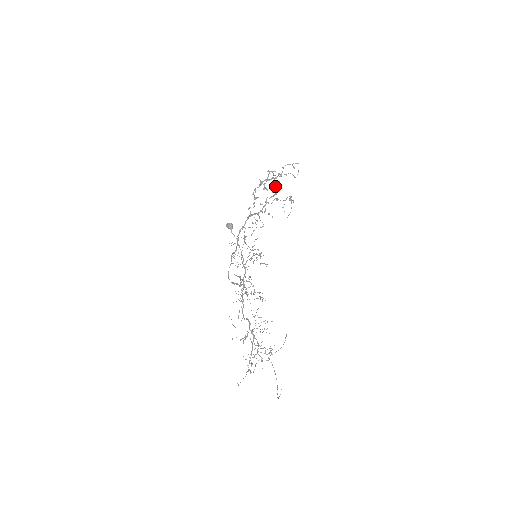
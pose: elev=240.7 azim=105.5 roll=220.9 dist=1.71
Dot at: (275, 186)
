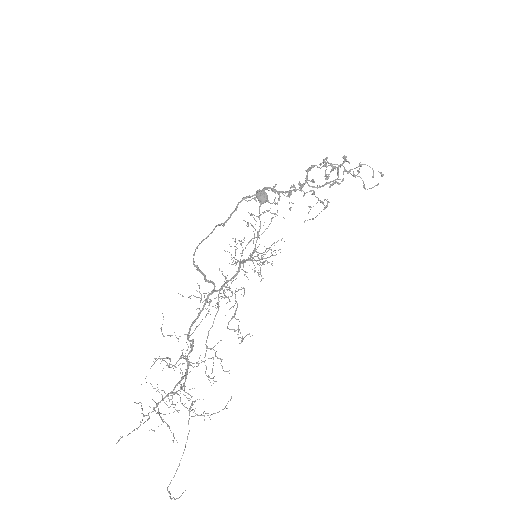
Dot at: occluded
